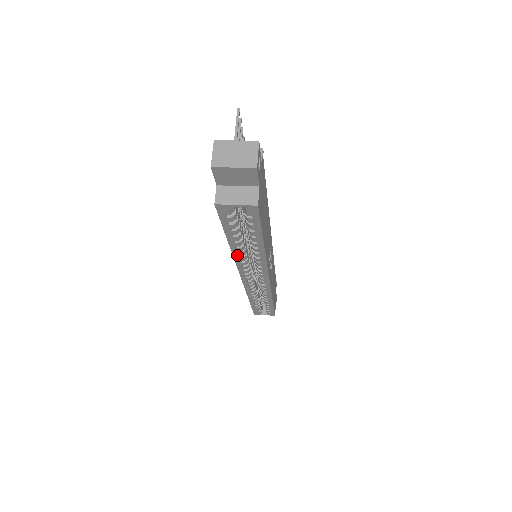
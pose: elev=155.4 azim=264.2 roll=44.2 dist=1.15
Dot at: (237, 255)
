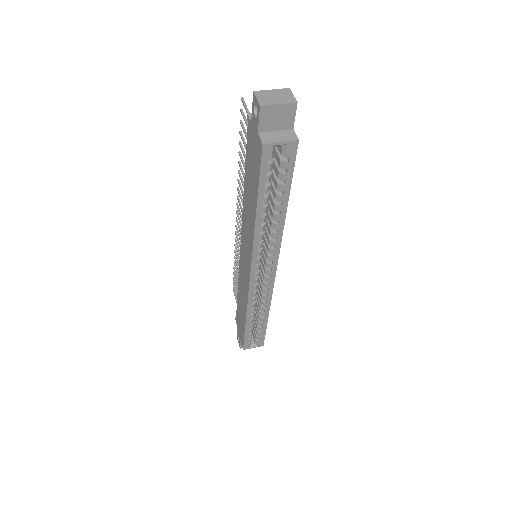
Dot at: (258, 231)
